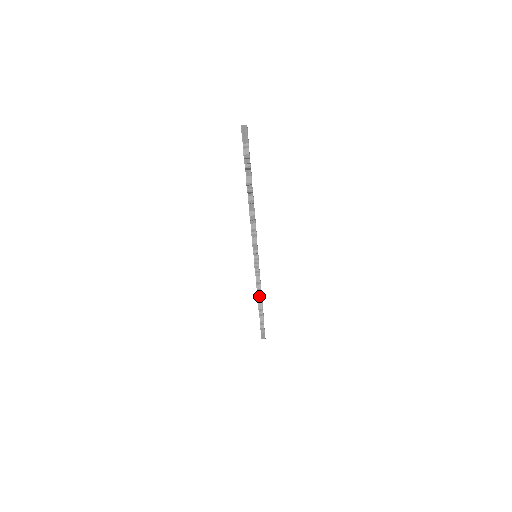
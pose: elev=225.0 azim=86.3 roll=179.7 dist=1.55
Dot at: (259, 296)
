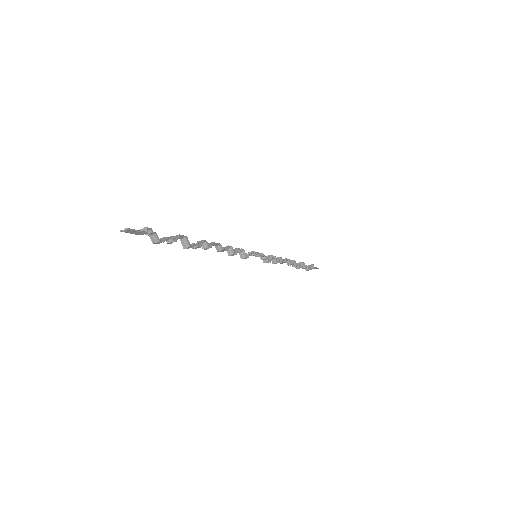
Dot at: (287, 261)
